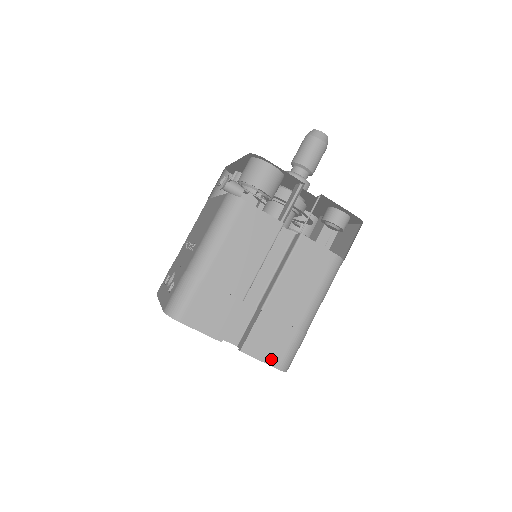
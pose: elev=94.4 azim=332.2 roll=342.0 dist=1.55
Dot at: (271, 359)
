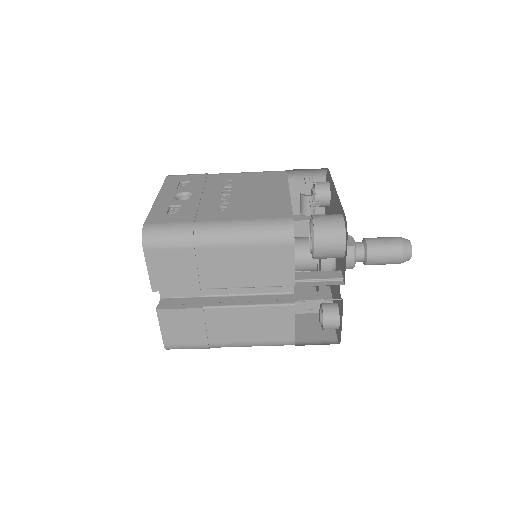
Dot at: (168, 336)
